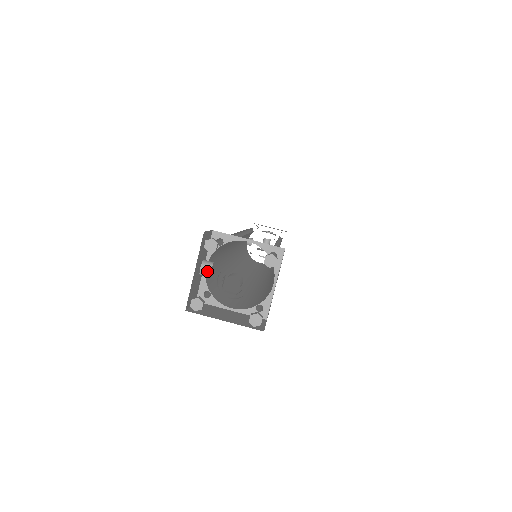
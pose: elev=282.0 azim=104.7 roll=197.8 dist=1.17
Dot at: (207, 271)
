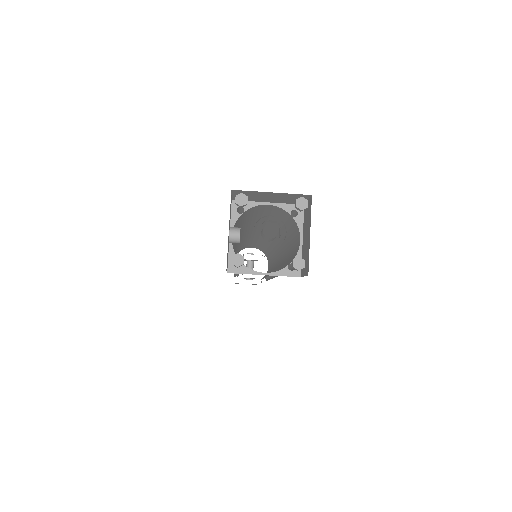
Dot at: (236, 235)
